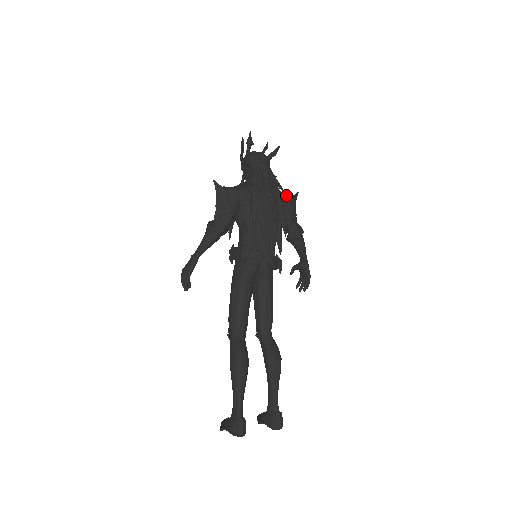
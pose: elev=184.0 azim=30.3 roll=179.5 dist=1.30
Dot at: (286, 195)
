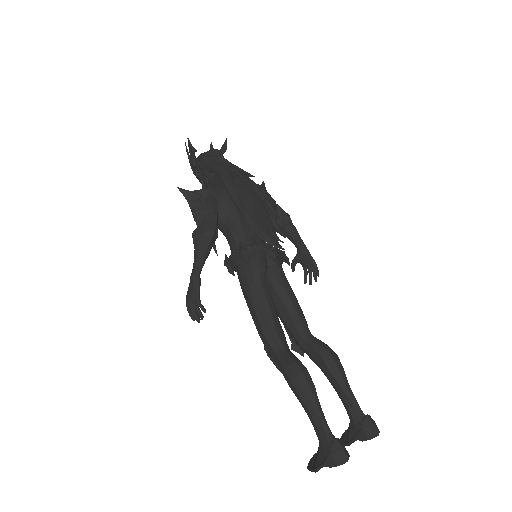
Dot at: occluded
